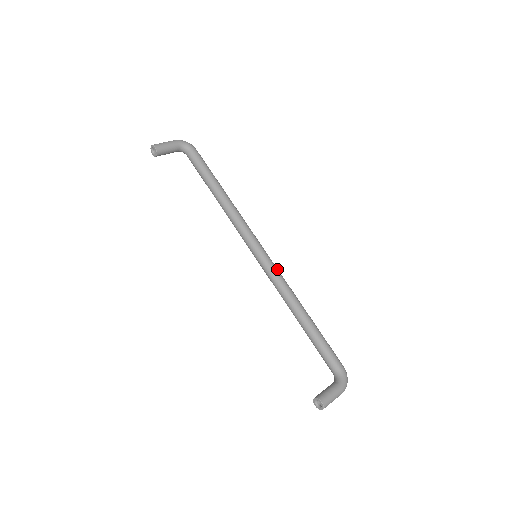
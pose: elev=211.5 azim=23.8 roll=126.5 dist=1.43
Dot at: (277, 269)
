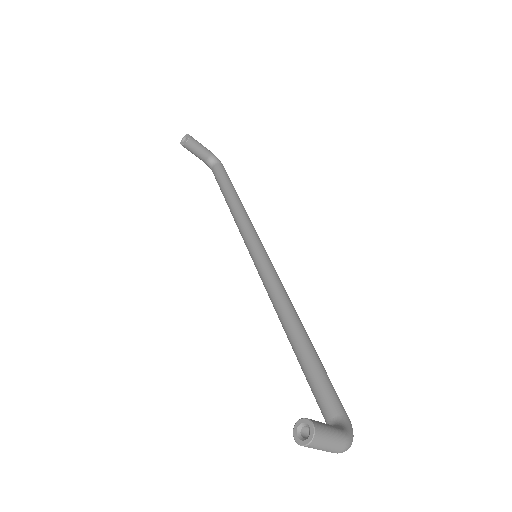
Dot at: (278, 276)
